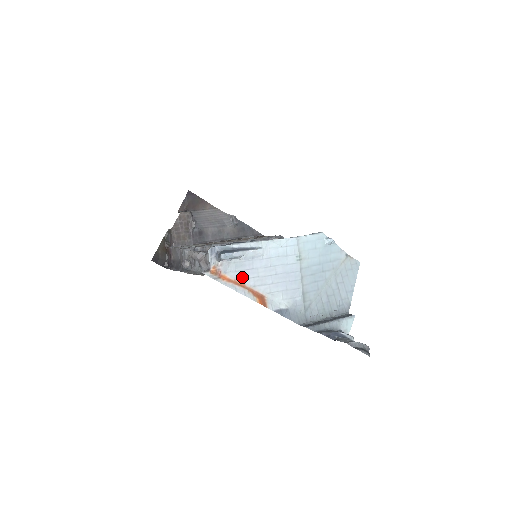
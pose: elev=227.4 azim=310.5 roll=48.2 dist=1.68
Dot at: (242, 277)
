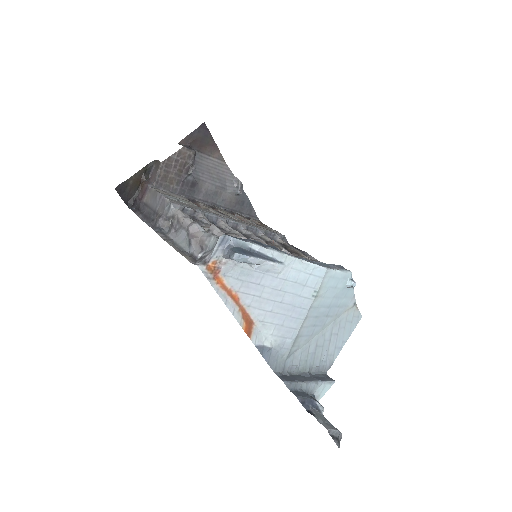
Dot at: (241, 289)
